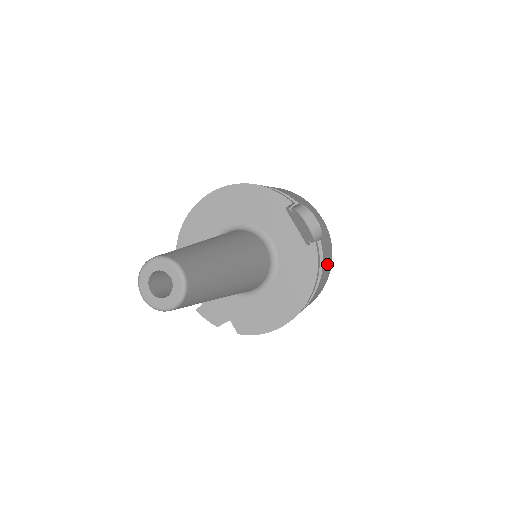
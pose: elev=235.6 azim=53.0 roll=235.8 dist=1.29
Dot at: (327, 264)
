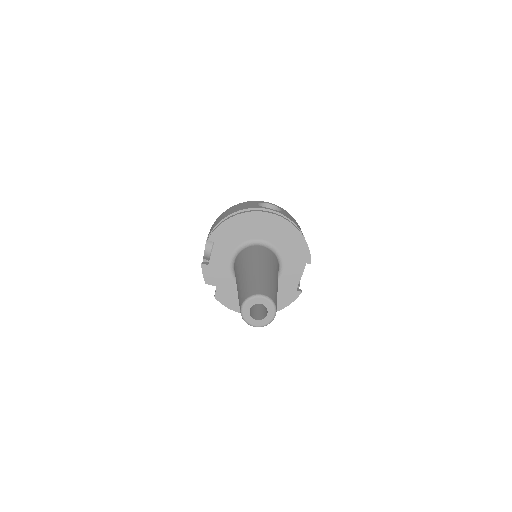
Dot at: occluded
